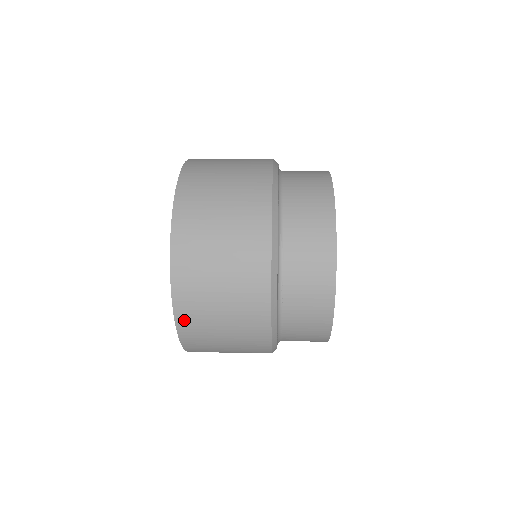
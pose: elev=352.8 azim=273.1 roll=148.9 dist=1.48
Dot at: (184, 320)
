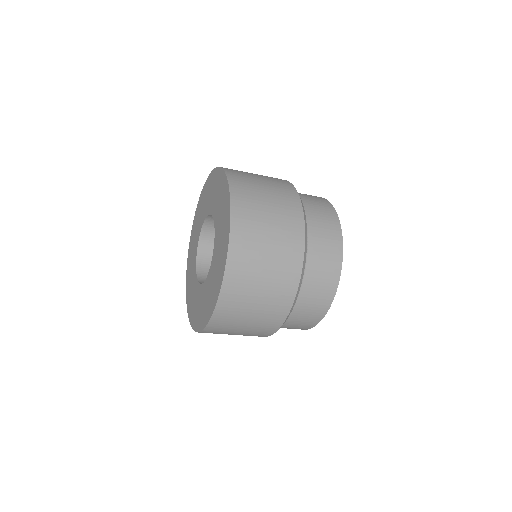
Dot at: (235, 254)
